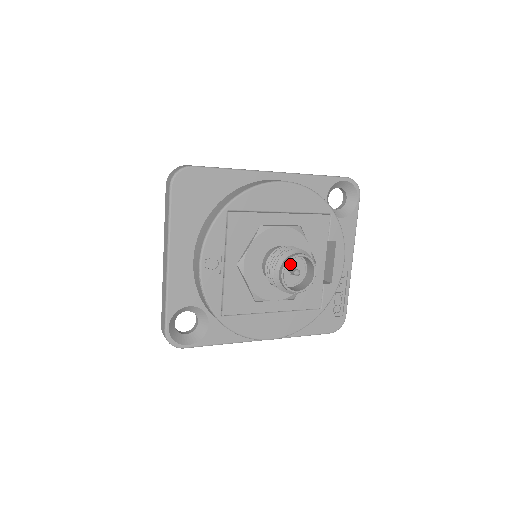
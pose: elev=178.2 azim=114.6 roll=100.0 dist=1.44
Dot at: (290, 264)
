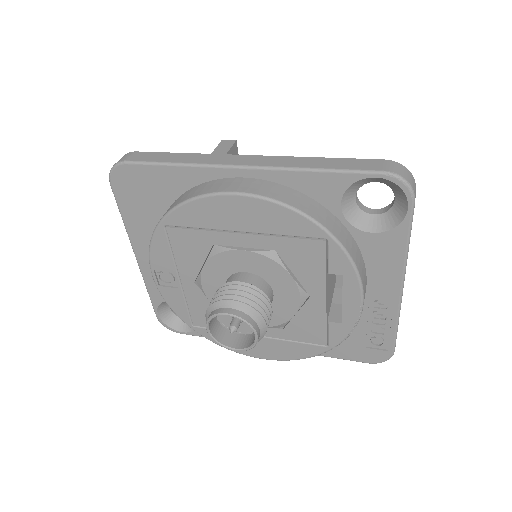
Dot at: occluded
